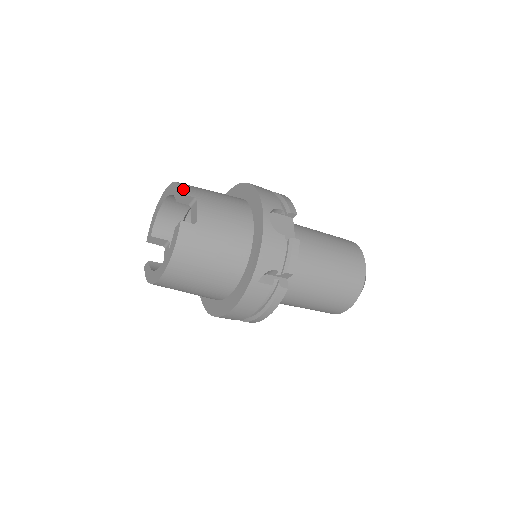
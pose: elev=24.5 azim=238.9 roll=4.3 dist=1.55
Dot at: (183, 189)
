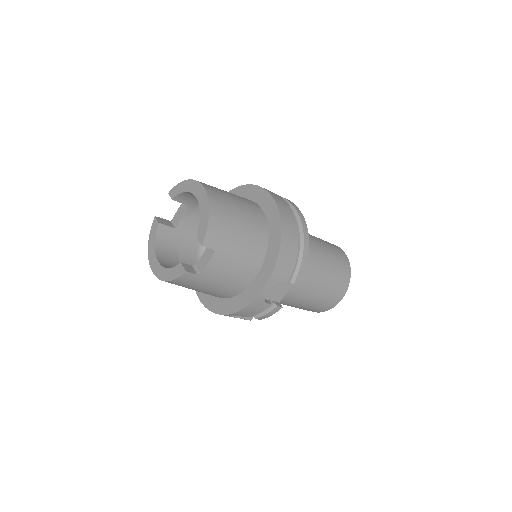
Dot at: (207, 237)
